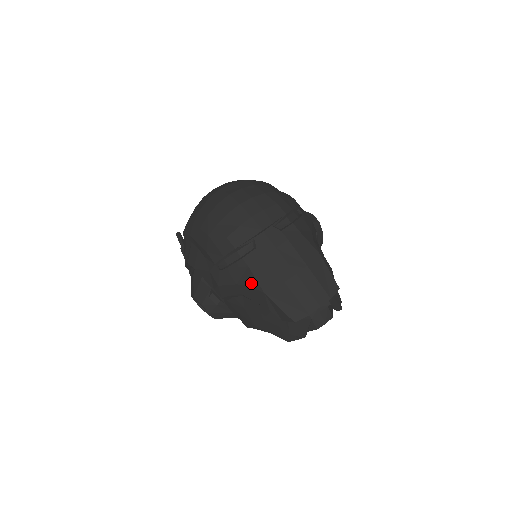
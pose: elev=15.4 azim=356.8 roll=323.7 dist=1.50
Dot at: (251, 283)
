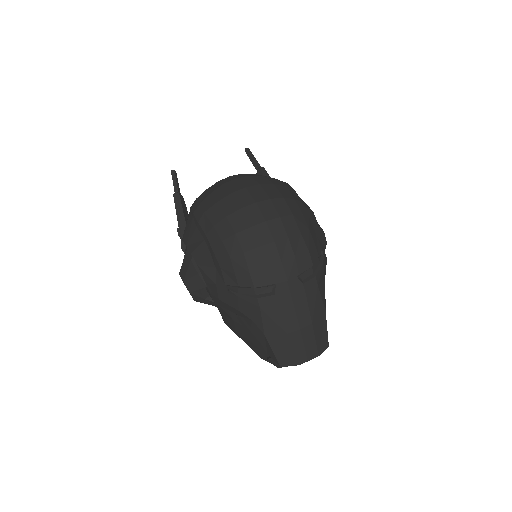
Dot at: (255, 320)
